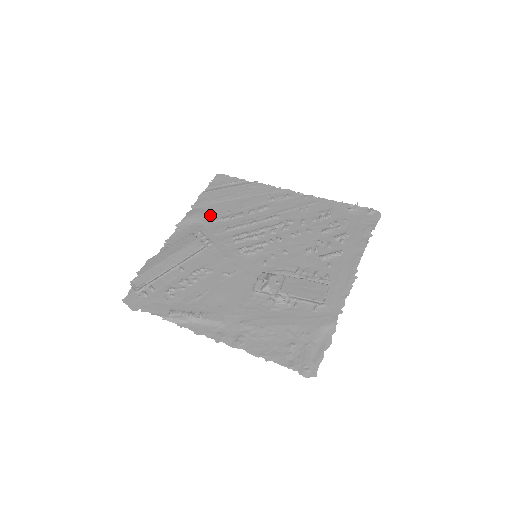
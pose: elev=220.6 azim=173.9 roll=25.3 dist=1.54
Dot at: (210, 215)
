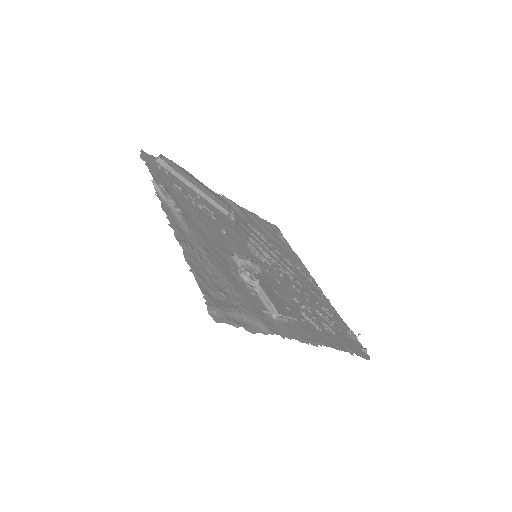
Dot at: (249, 220)
